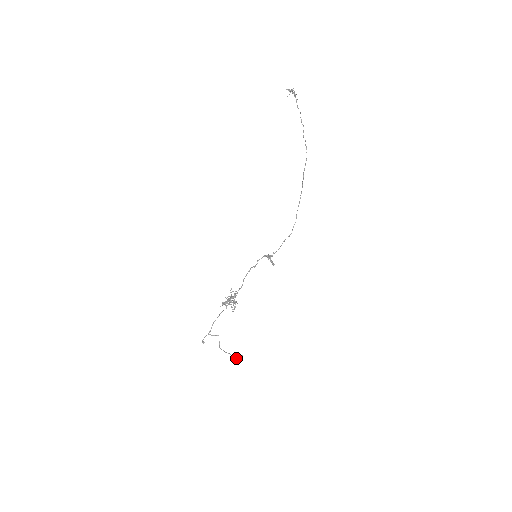
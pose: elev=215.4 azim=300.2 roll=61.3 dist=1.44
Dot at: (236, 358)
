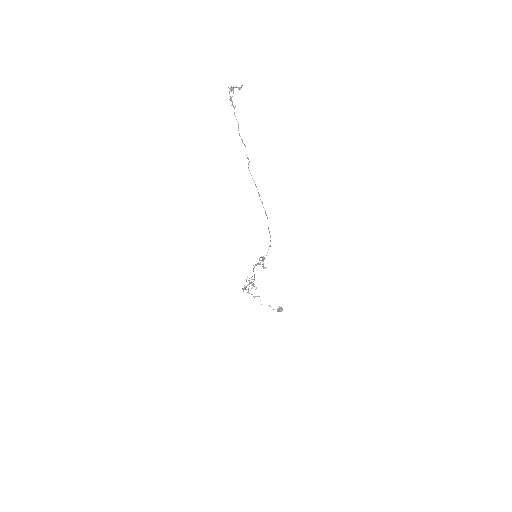
Dot at: (277, 310)
